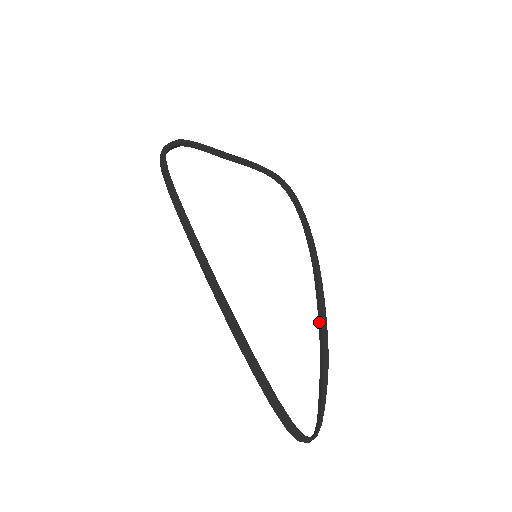
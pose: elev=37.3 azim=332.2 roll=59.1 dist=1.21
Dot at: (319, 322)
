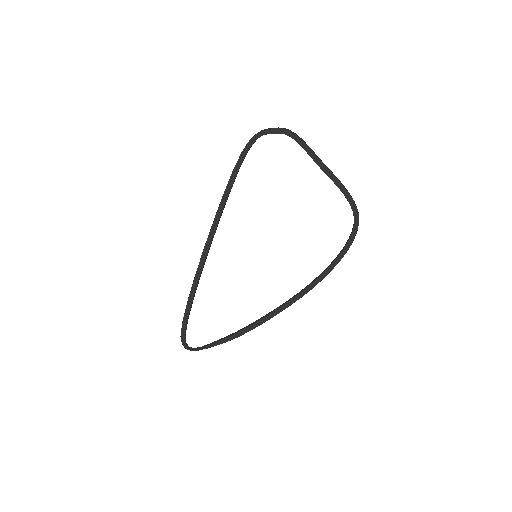
Dot at: (258, 319)
